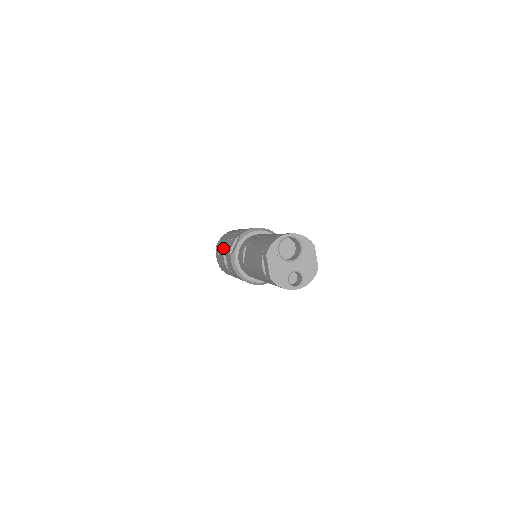
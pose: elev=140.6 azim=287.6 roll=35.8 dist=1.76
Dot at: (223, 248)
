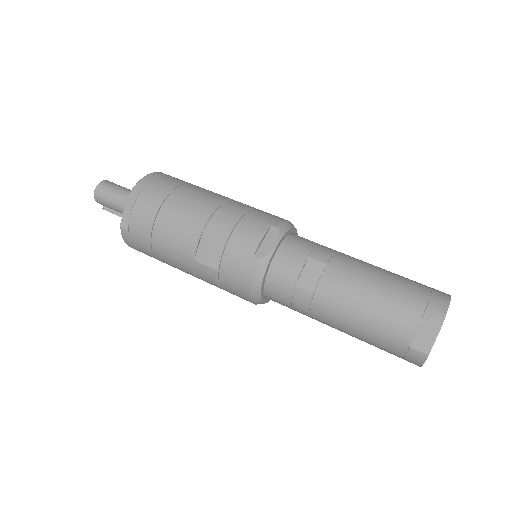
Dot at: (197, 221)
